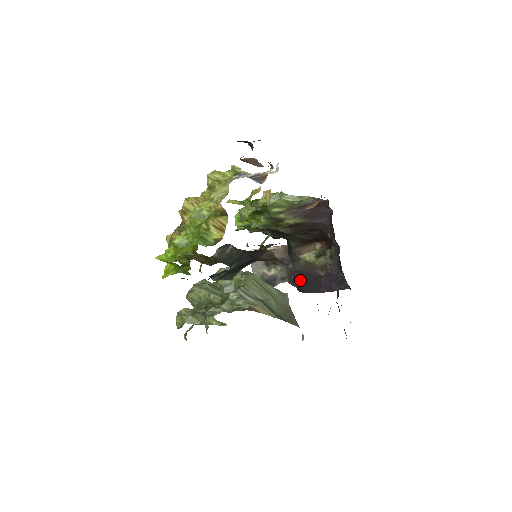
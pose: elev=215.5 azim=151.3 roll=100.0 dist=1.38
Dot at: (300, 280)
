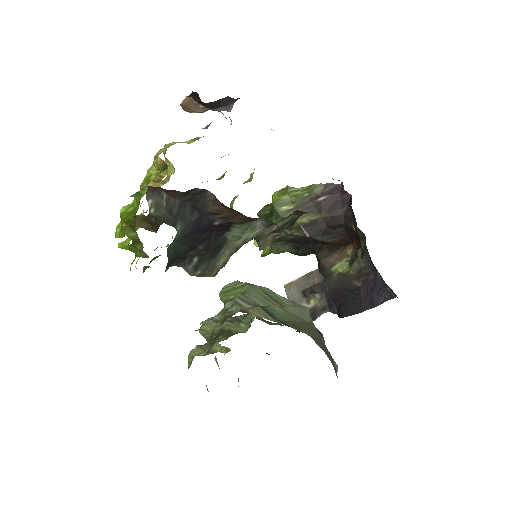
Dot at: (337, 301)
